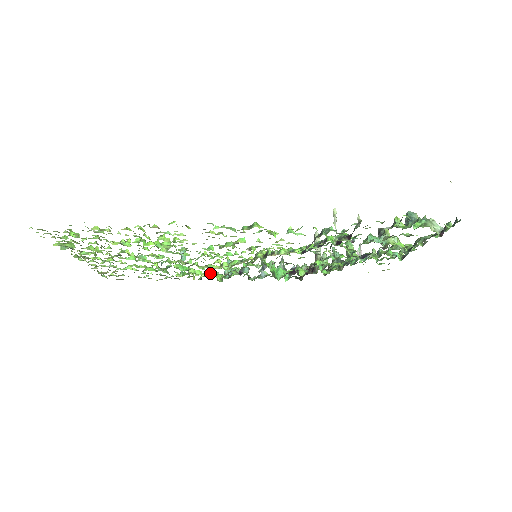
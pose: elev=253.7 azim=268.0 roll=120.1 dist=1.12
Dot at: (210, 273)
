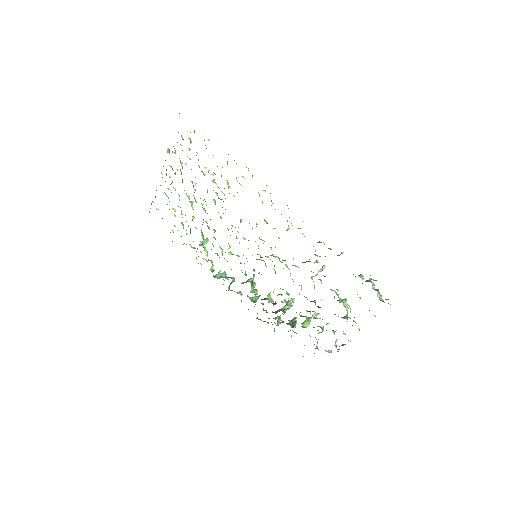
Dot at: (211, 260)
